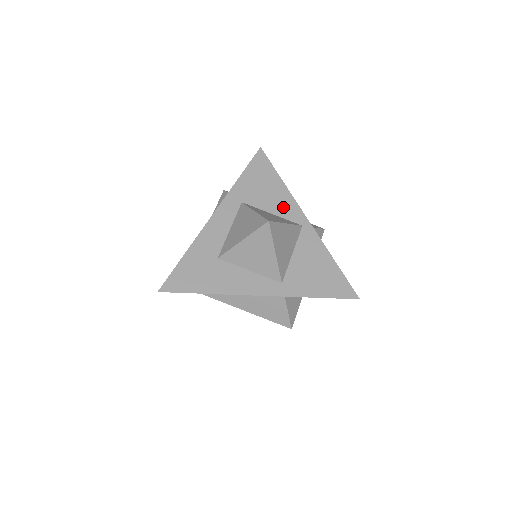
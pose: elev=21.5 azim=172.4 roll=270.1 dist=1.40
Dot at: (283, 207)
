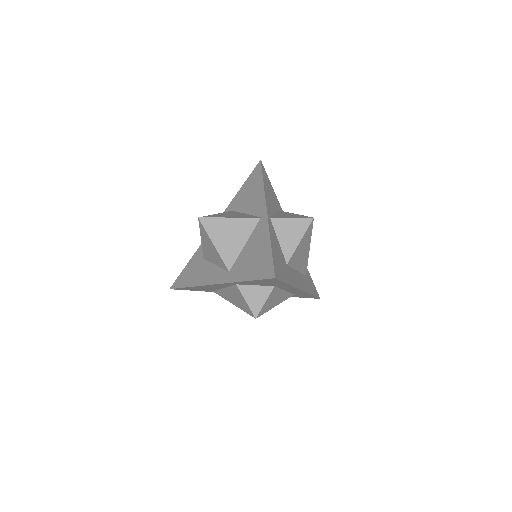
Dot at: (255, 205)
